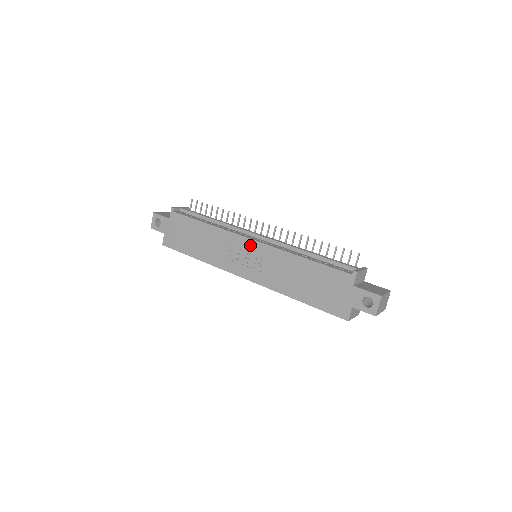
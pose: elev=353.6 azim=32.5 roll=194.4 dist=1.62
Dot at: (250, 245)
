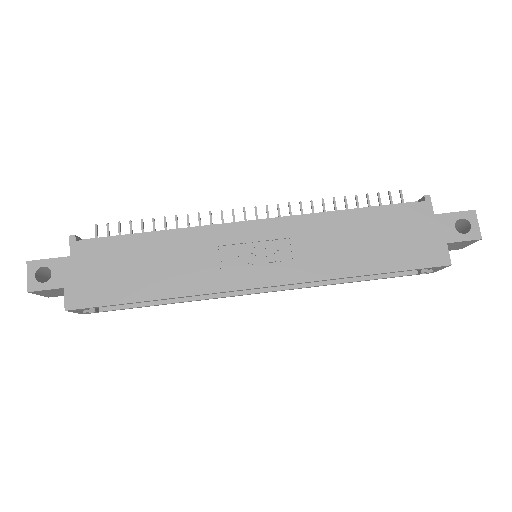
Dot at: (253, 231)
